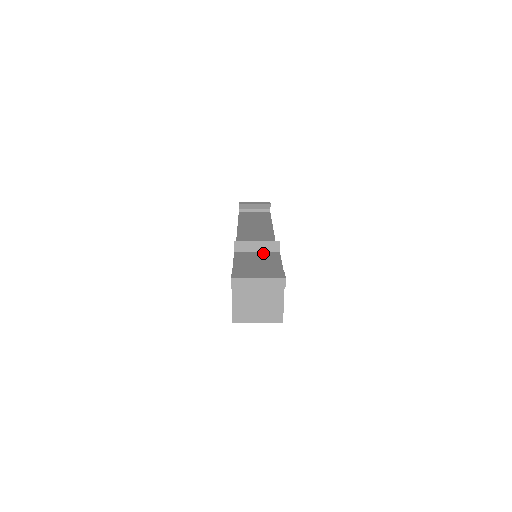
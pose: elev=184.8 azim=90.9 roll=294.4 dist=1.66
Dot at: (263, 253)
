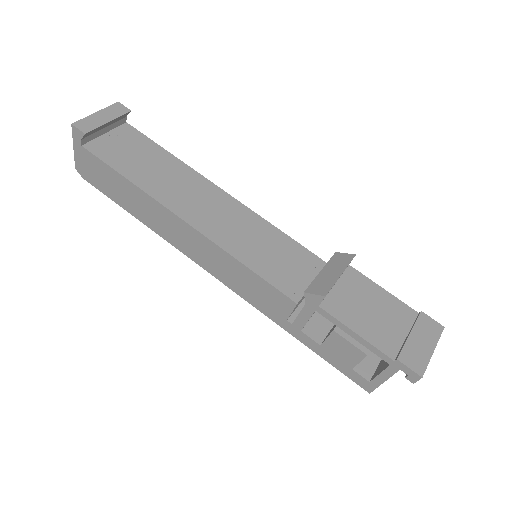
Dot at: (343, 282)
